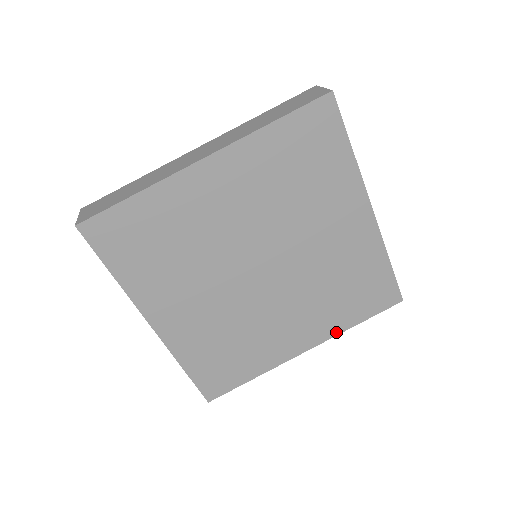
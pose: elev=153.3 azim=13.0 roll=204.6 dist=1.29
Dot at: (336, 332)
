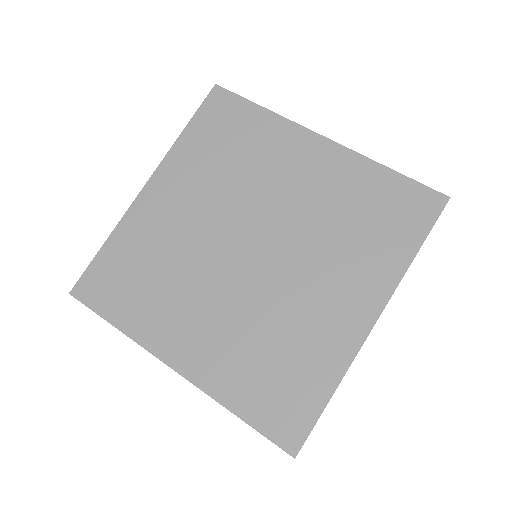
Dot at: (212, 391)
